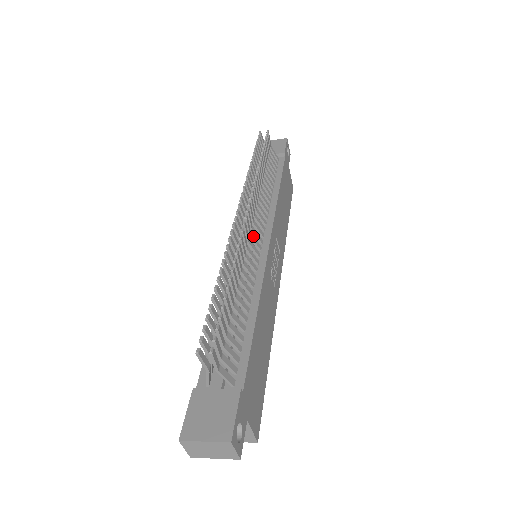
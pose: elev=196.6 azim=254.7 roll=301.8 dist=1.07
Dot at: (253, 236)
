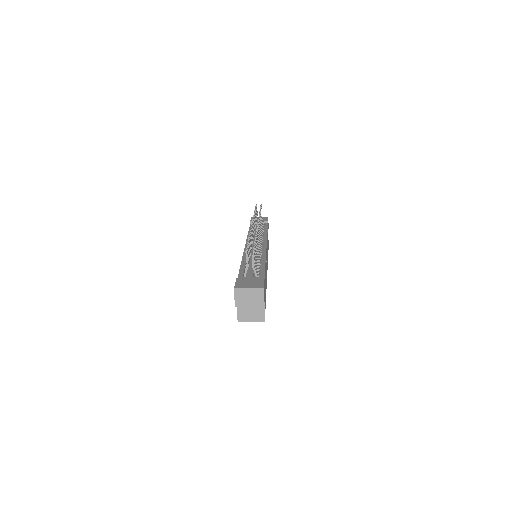
Dot at: (259, 239)
